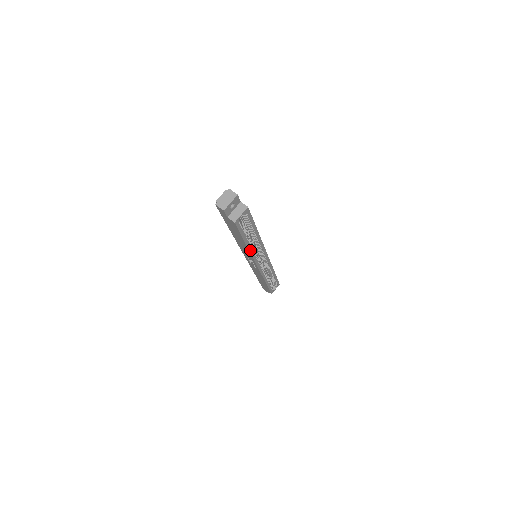
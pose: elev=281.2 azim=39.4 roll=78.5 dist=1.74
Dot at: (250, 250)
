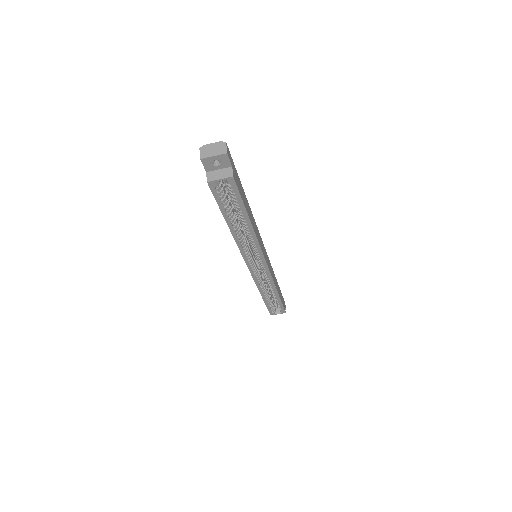
Dot at: (235, 237)
